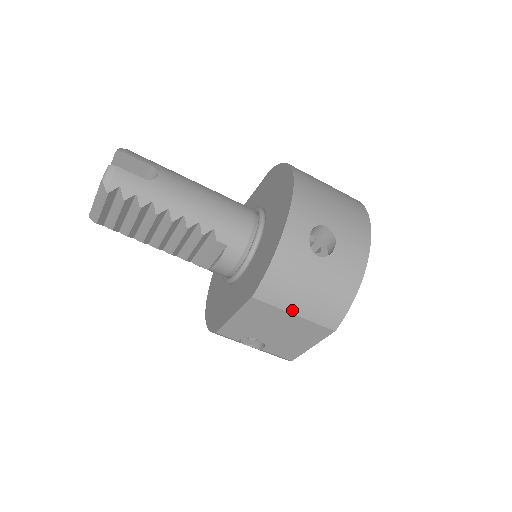
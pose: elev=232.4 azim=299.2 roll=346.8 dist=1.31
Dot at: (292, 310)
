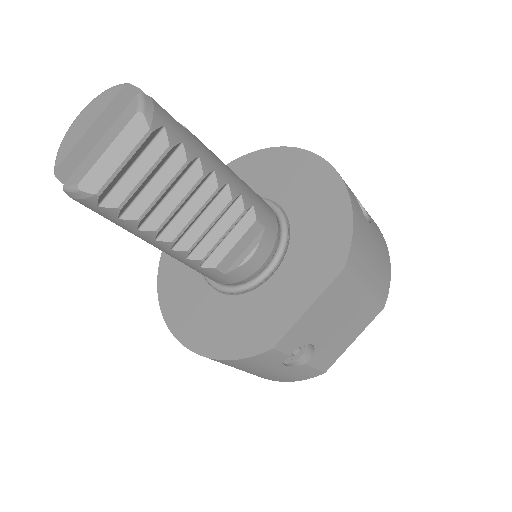
Dot at: (365, 284)
